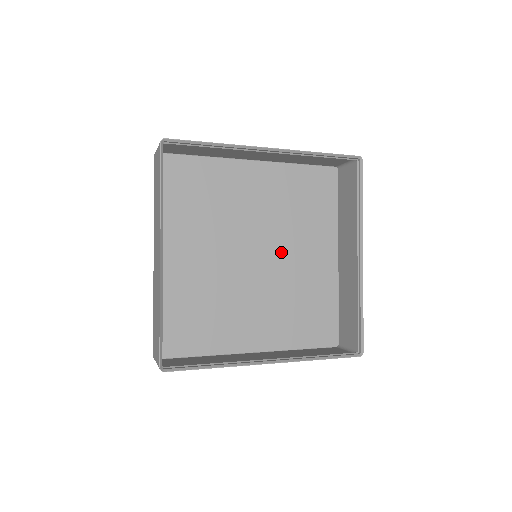
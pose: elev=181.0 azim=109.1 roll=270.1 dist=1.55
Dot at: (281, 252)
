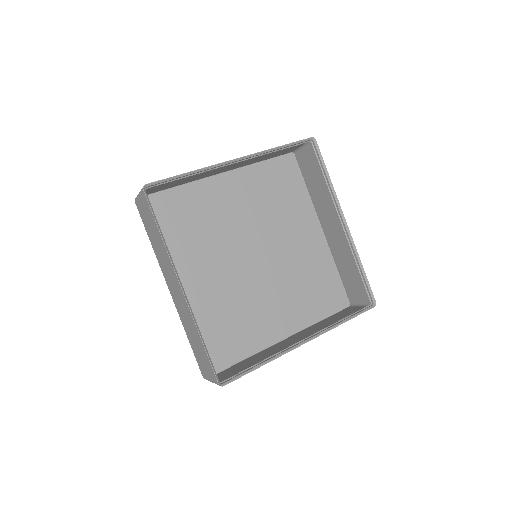
Dot at: (274, 244)
